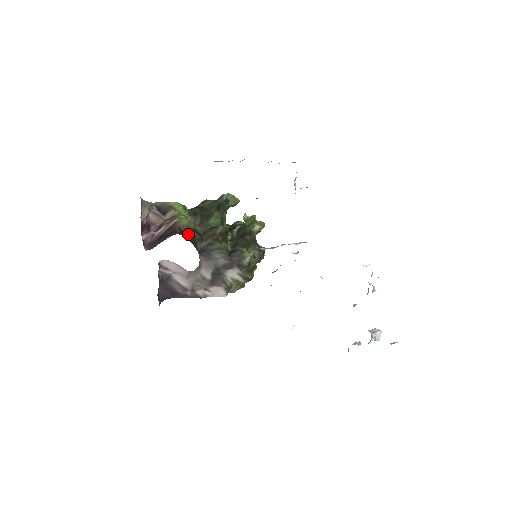
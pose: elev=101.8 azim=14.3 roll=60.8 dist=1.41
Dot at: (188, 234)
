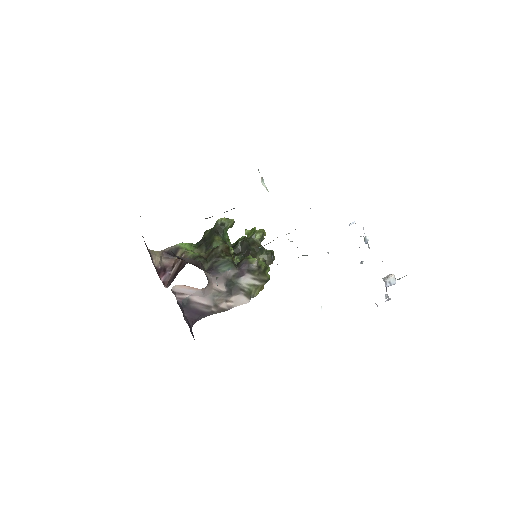
Dot at: (189, 260)
